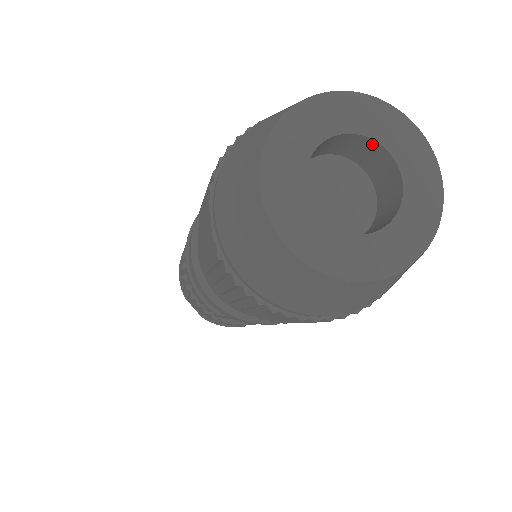
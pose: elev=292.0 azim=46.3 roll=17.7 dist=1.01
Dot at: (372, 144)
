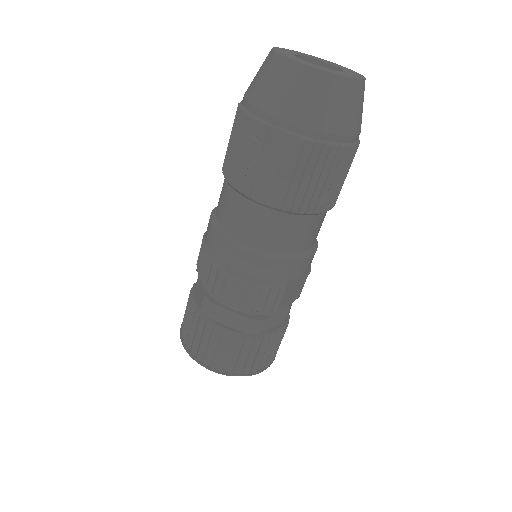
Dot at: (302, 59)
